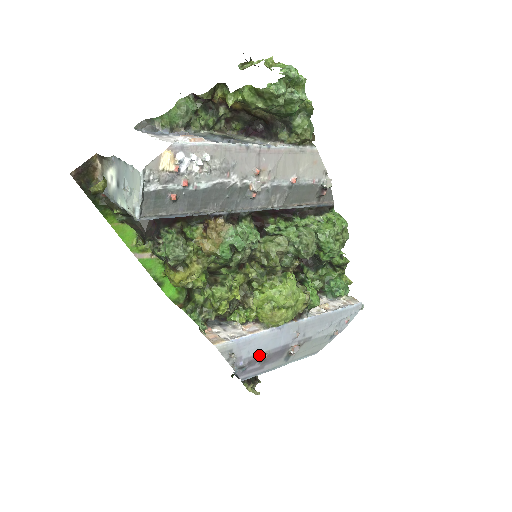
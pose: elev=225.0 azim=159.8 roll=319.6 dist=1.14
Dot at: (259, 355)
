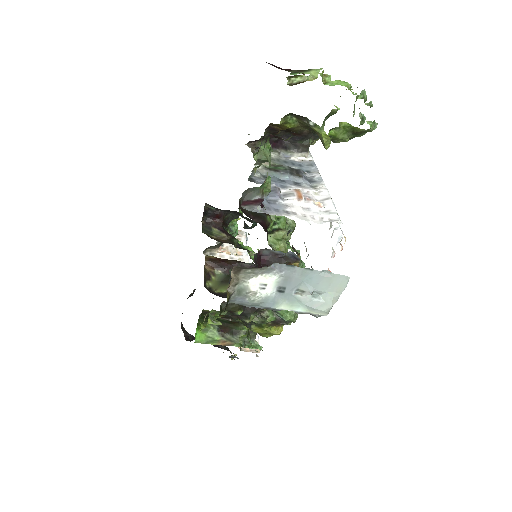
Dot at: occluded
